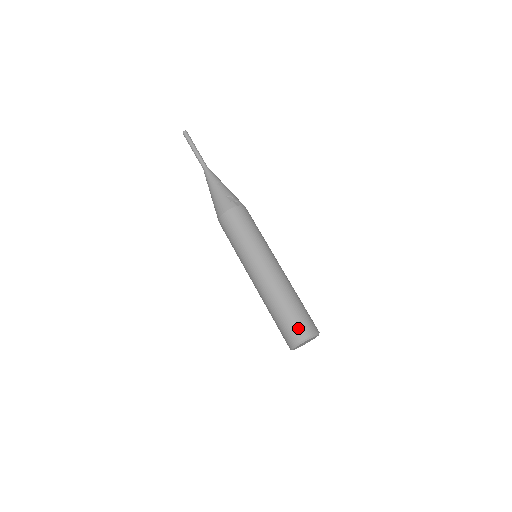
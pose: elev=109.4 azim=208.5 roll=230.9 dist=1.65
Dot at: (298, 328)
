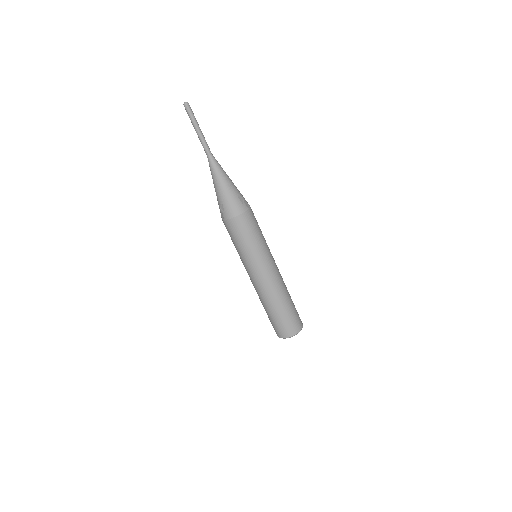
Dot at: (294, 324)
